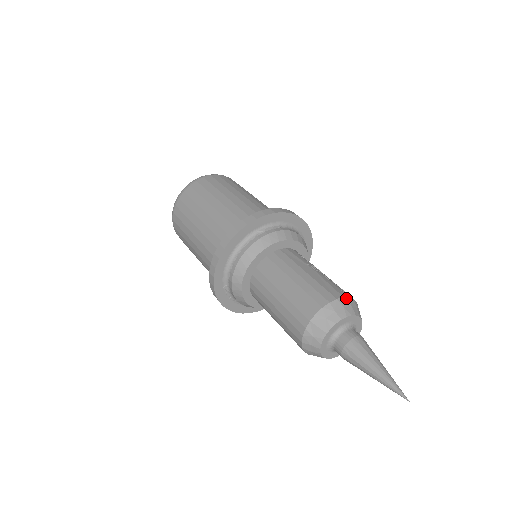
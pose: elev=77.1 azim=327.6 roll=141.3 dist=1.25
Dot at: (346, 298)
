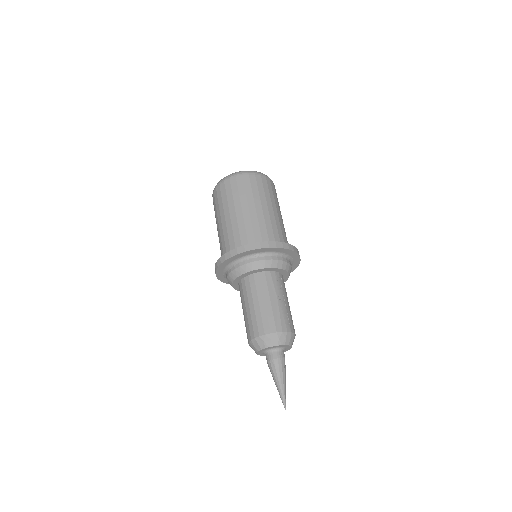
Dot at: (284, 333)
